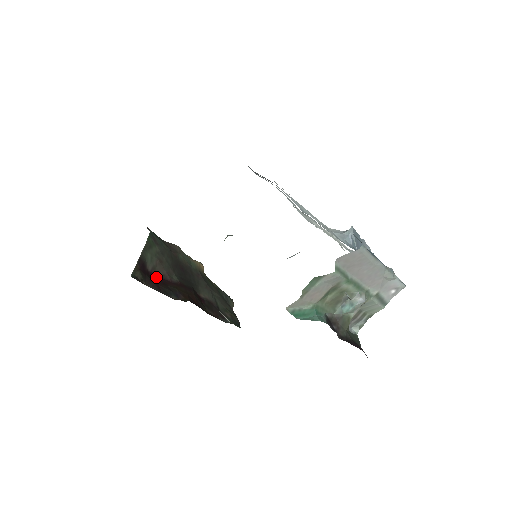
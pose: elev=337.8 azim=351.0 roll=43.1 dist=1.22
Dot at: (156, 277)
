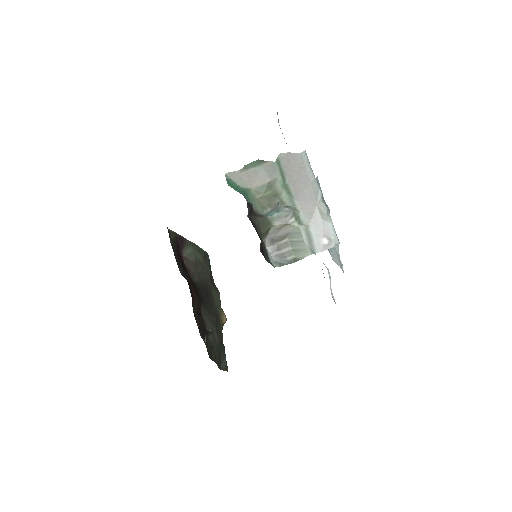
Dot at: (183, 262)
